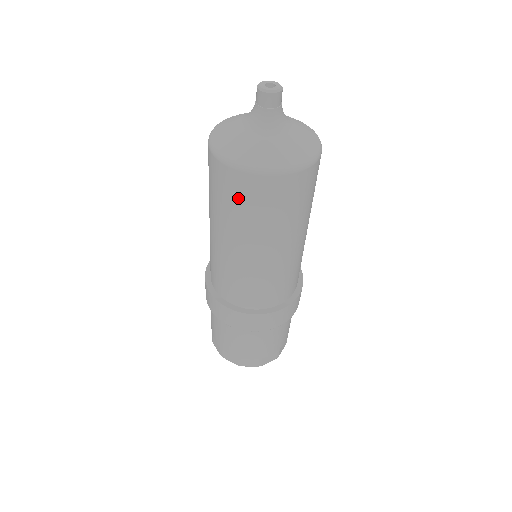
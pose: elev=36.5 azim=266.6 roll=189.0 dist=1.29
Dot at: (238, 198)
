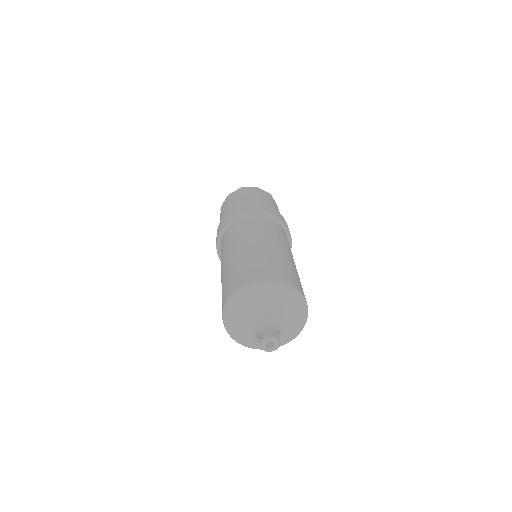
Dot at: occluded
